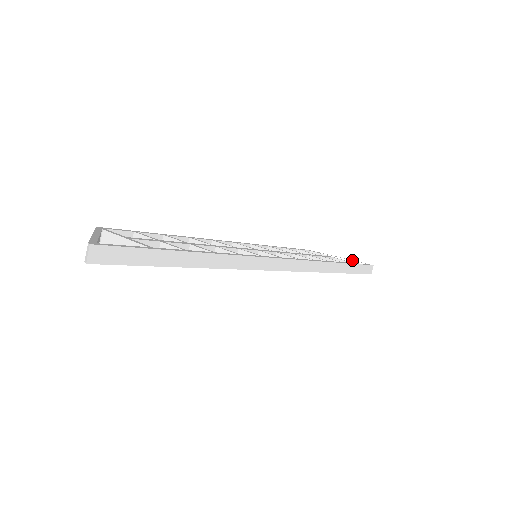
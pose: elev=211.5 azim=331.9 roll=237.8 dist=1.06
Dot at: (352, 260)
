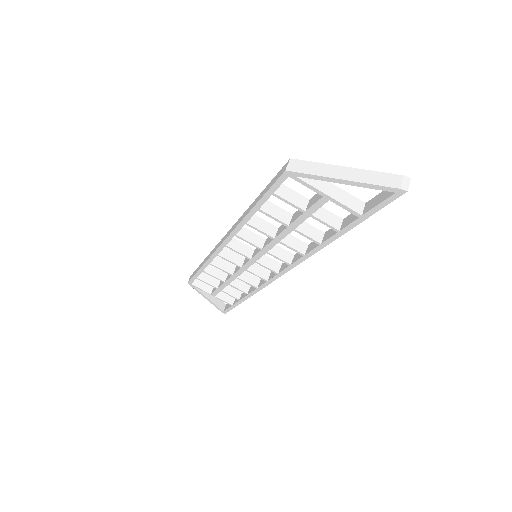
Dot at: occluded
